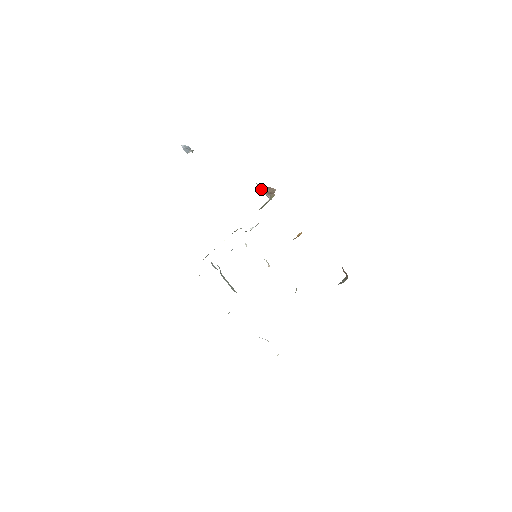
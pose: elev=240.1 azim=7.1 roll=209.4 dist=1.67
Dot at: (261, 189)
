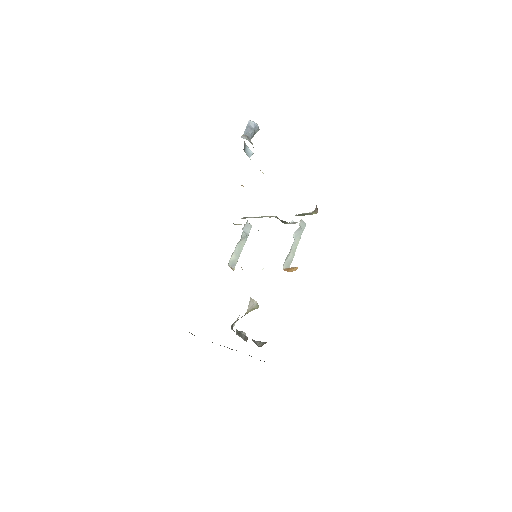
Dot at: occluded
